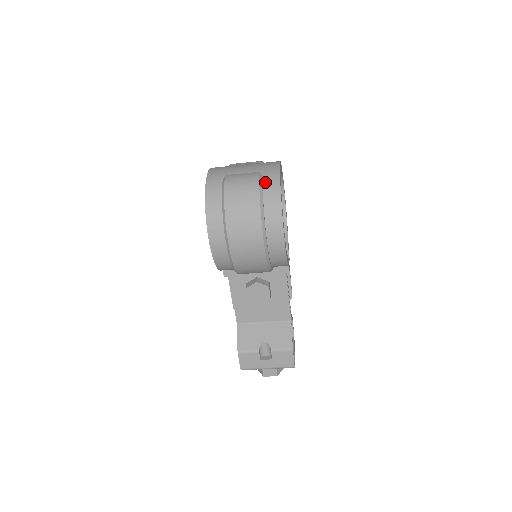
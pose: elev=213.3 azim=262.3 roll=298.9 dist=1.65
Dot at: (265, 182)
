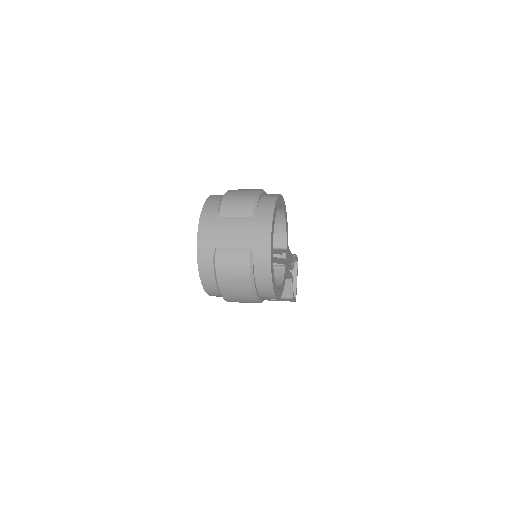
Dot at: (256, 264)
